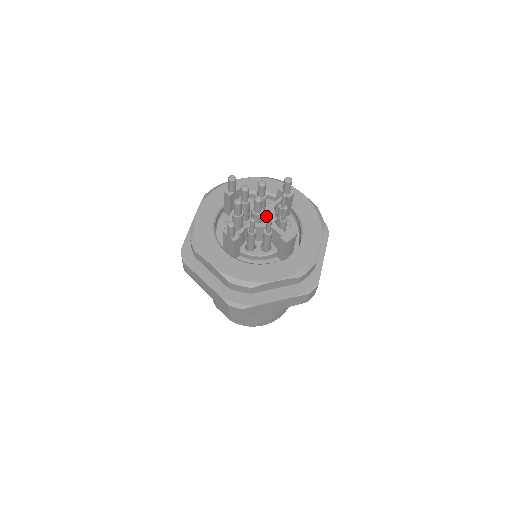
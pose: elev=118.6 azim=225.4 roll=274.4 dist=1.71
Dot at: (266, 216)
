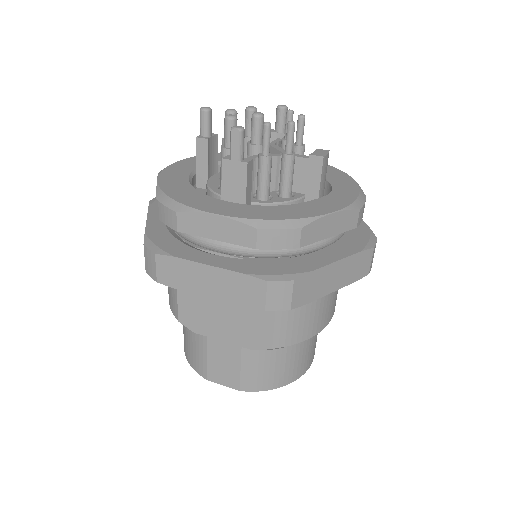
Dot at: occluded
